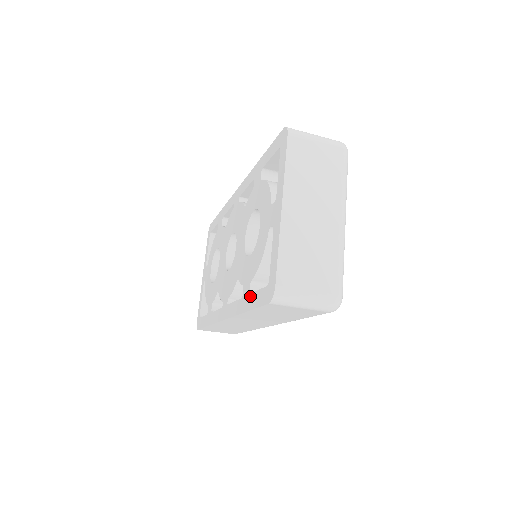
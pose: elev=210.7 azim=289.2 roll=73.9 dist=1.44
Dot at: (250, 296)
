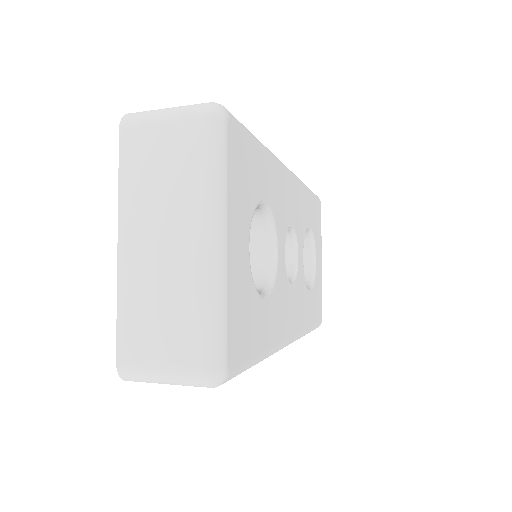
Dot at: occluded
